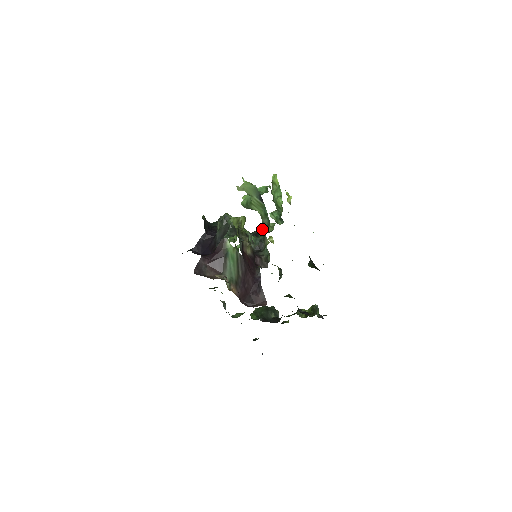
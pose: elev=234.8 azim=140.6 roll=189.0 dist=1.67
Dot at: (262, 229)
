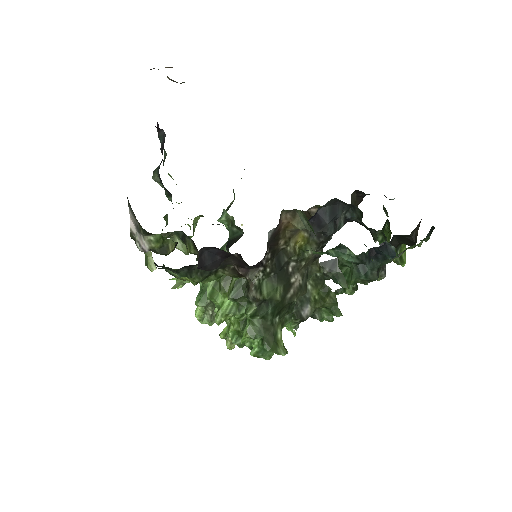
Dot at: occluded
